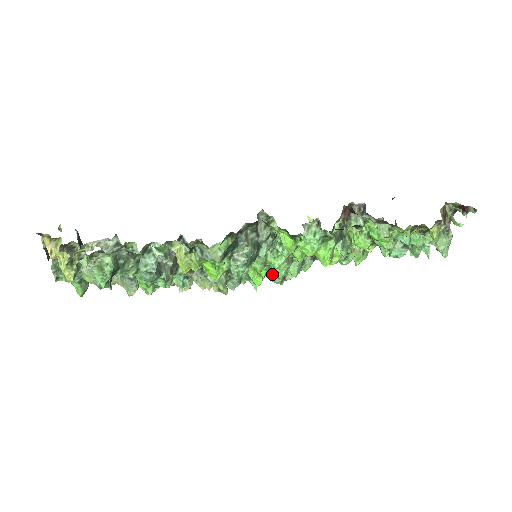
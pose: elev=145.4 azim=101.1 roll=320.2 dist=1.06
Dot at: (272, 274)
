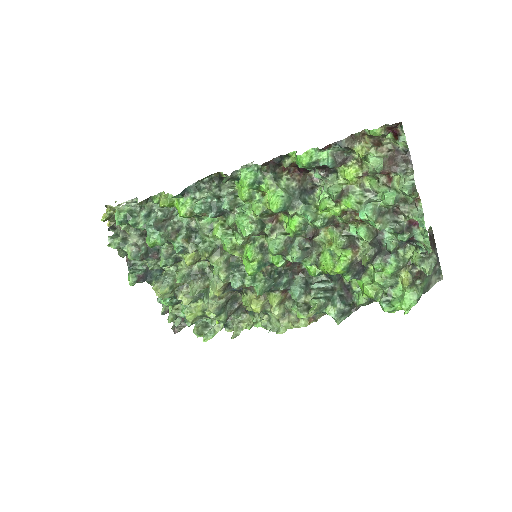
Dot at: occluded
